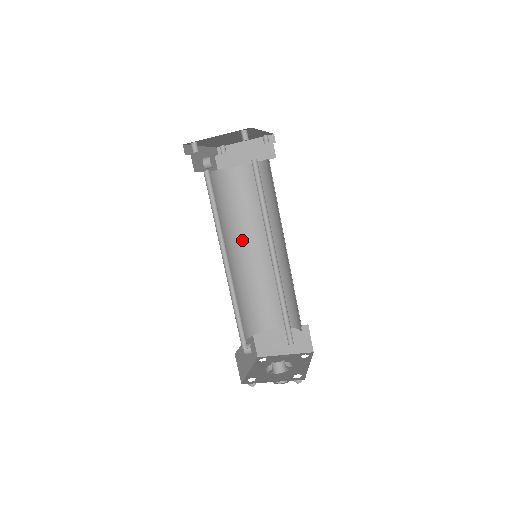
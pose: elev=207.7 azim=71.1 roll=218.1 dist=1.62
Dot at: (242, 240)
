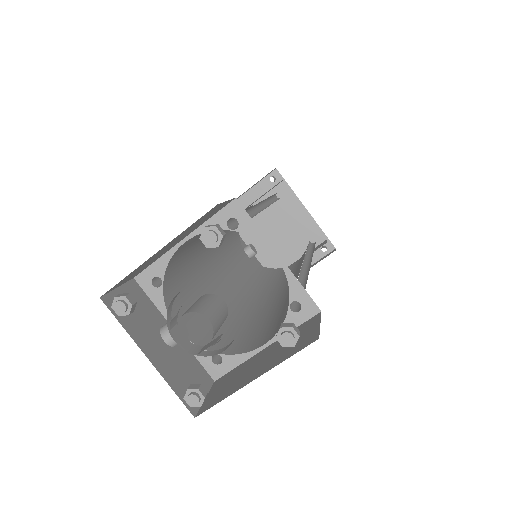
Dot at: (259, 294)
